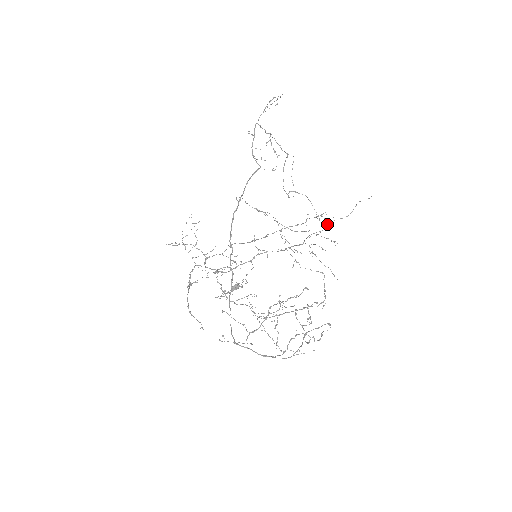
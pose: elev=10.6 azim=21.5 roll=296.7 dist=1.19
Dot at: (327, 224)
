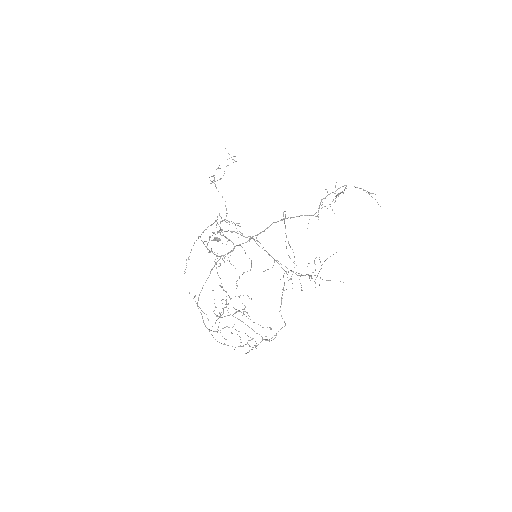
Dot at: occluded
